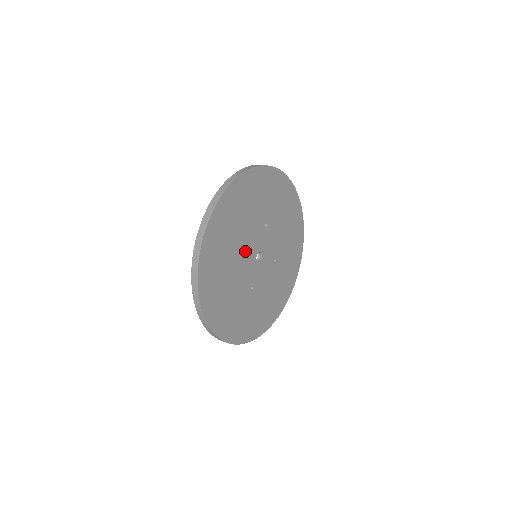
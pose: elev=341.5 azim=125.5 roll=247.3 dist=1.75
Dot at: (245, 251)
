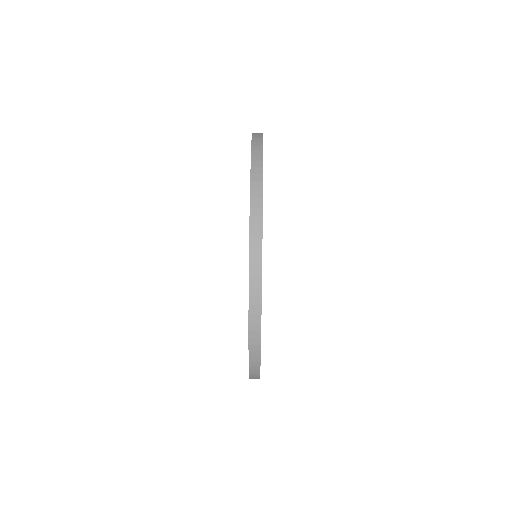
Dot at: occluded
